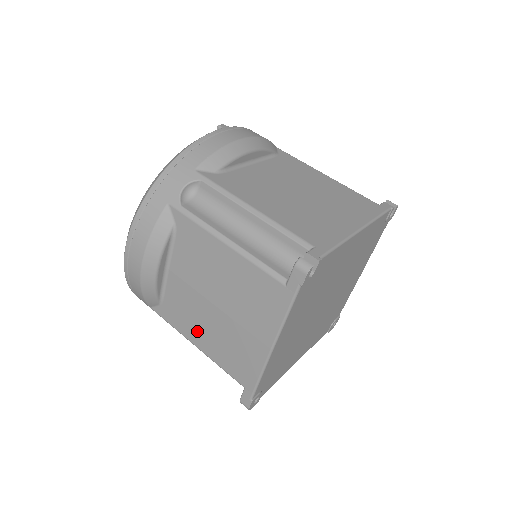
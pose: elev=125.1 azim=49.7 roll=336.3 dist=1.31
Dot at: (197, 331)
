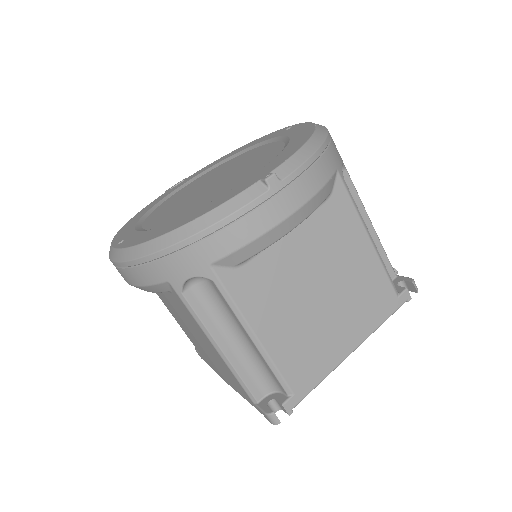
Dot at: (173, 314)
